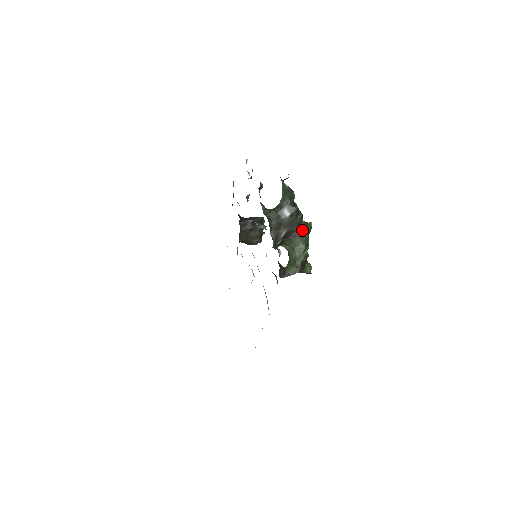
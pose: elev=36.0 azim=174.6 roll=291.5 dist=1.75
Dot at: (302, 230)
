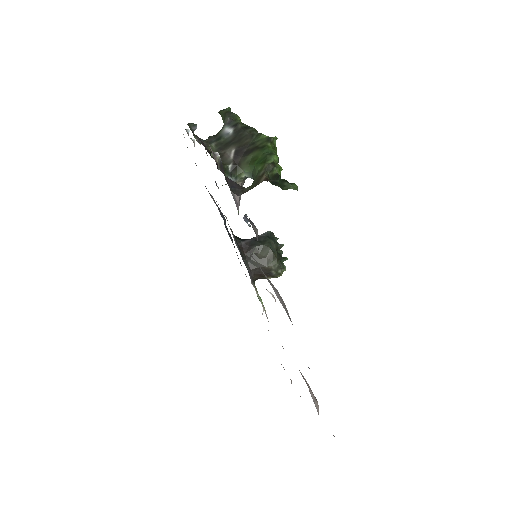
Dot at: (257, 140)
